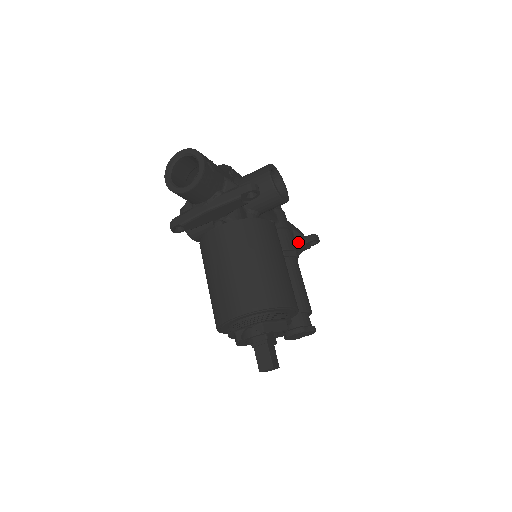
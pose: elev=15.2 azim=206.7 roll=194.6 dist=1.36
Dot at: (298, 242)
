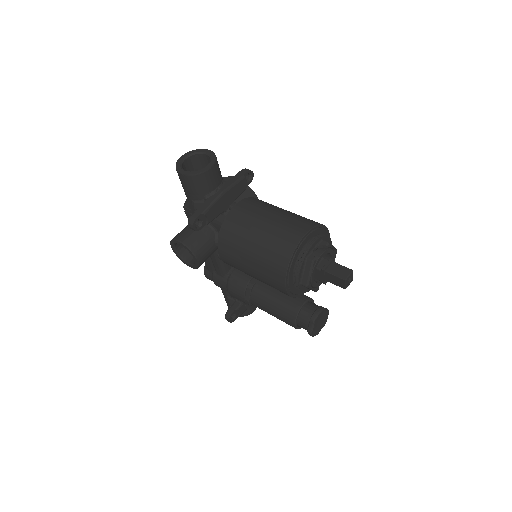
Dot at: occluded
